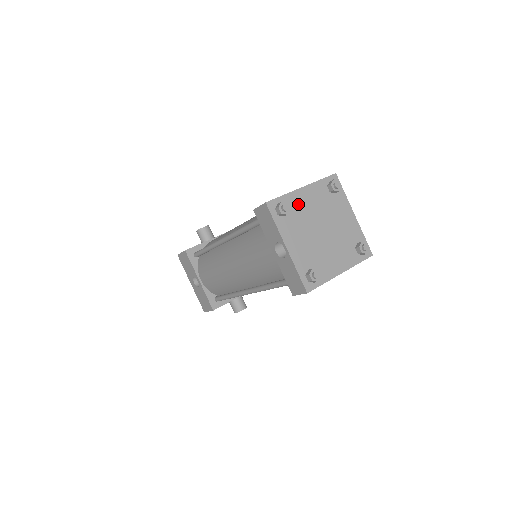
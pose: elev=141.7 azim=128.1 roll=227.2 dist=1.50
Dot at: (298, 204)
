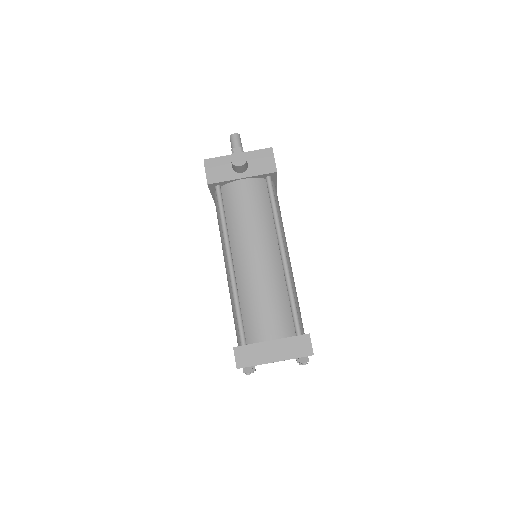
Dot at: occluded
